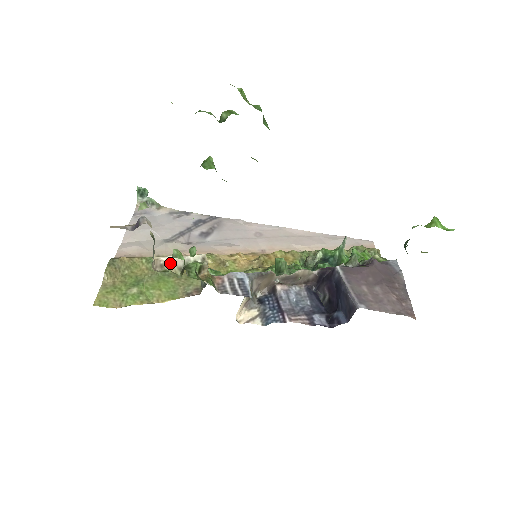
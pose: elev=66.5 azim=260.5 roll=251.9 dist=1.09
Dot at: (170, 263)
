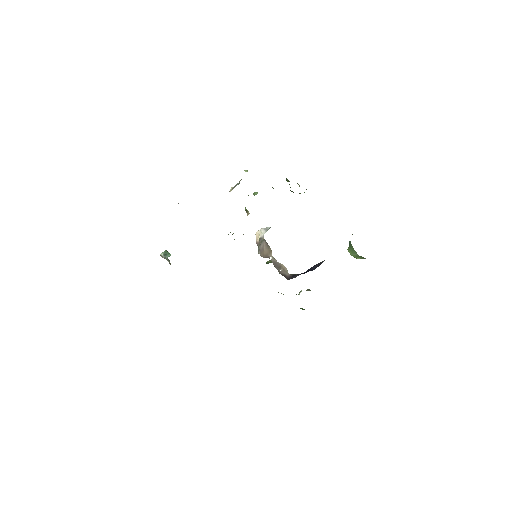
Dot at: occluded
